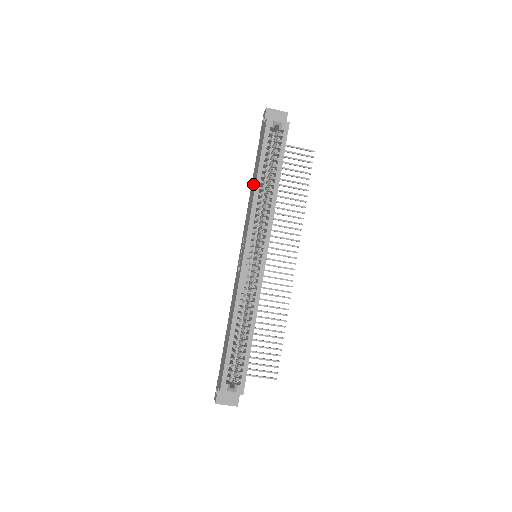
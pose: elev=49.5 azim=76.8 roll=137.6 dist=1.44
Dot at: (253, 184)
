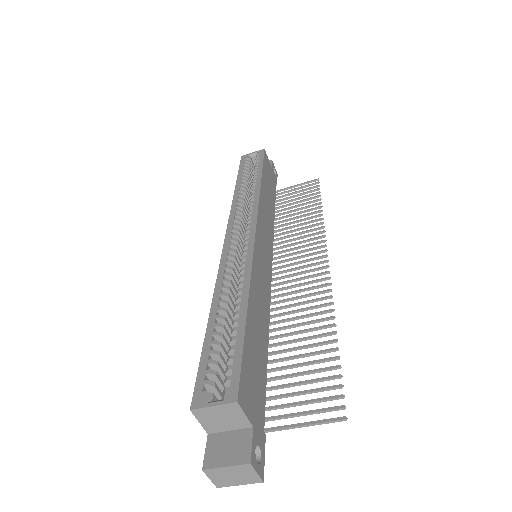
Dot at: occluded
